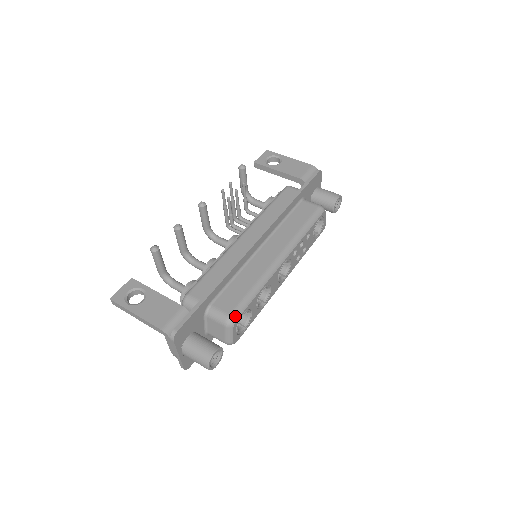
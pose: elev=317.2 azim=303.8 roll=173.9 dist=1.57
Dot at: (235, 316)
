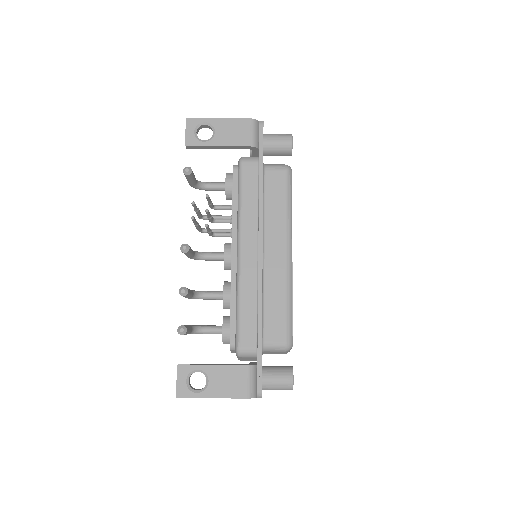
Dot at: (290, 340)
